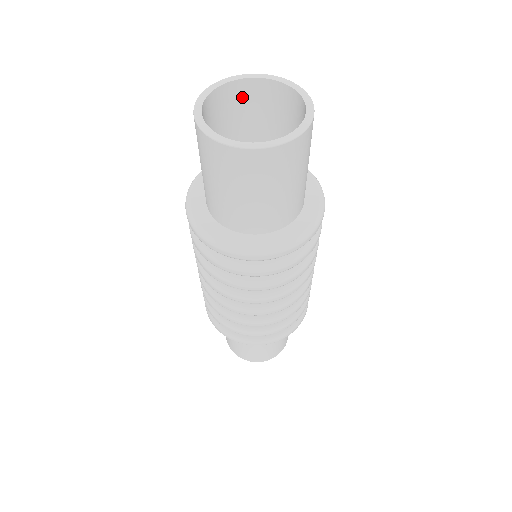
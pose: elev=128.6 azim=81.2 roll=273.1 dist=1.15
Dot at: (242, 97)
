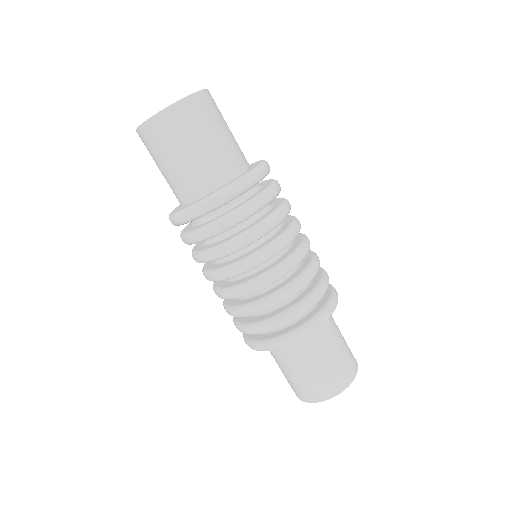
Dot at: occluded
